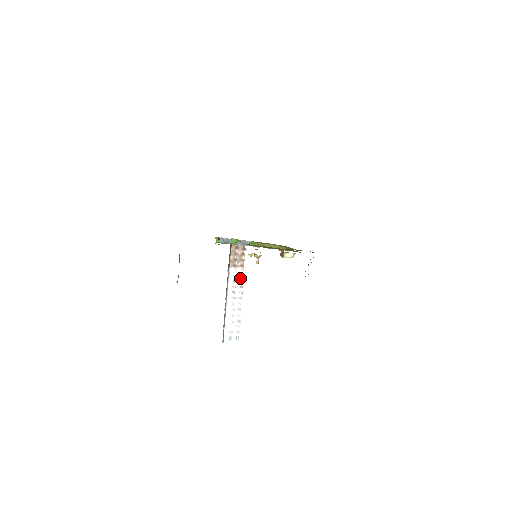
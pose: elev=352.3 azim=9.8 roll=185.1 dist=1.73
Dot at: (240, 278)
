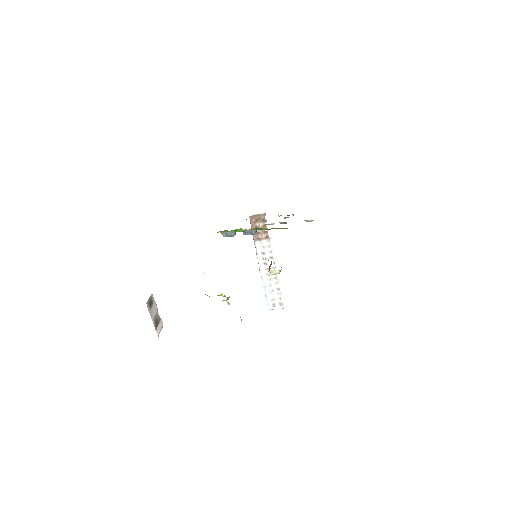
Dot at: (268, 250)
